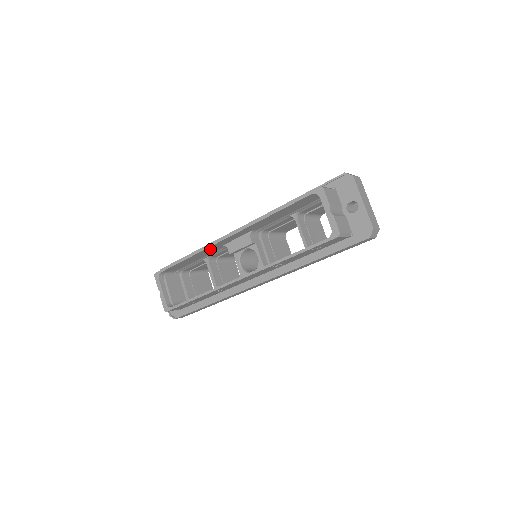
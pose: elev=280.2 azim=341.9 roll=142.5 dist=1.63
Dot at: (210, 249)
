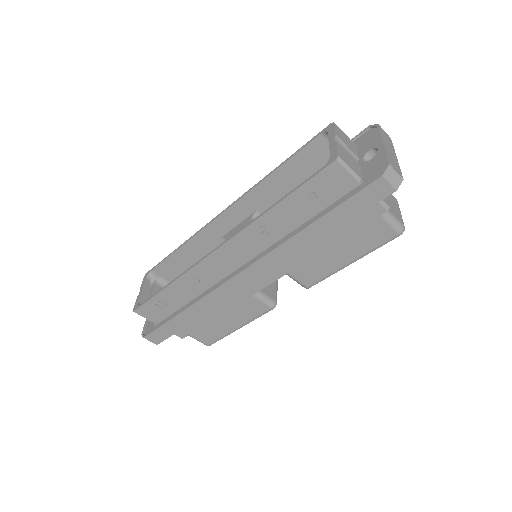
Dot at: (207, 238)
